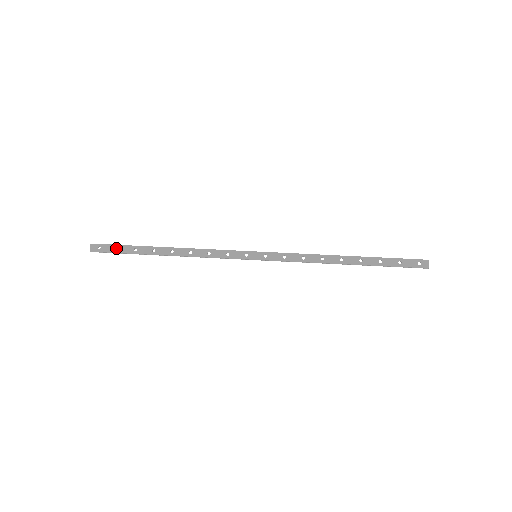
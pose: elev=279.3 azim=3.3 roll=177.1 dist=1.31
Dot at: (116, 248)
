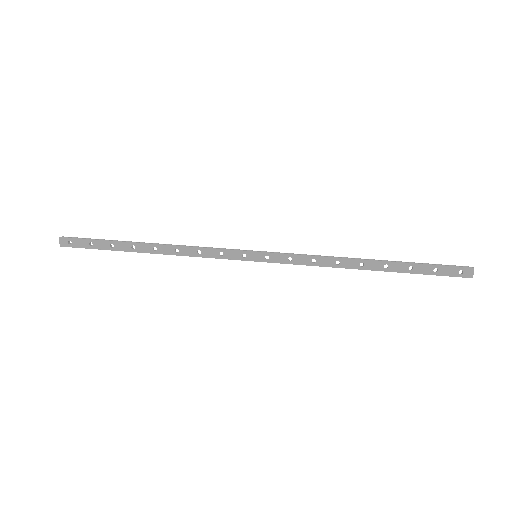
Dot at: (90, 242)
